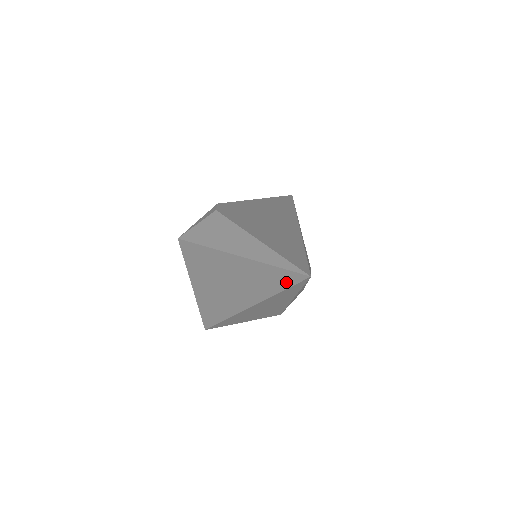
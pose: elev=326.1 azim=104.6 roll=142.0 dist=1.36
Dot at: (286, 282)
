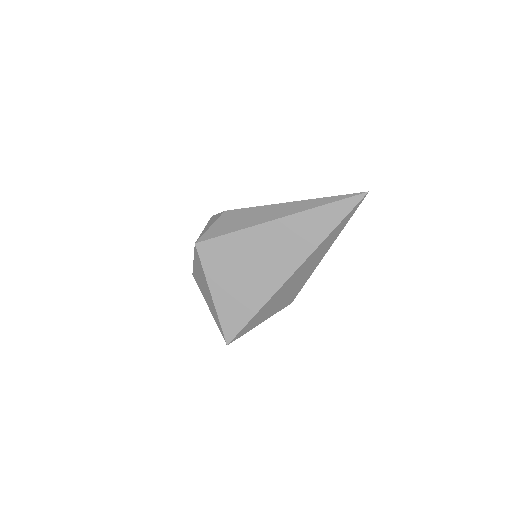
Dot at: (343, 212)
